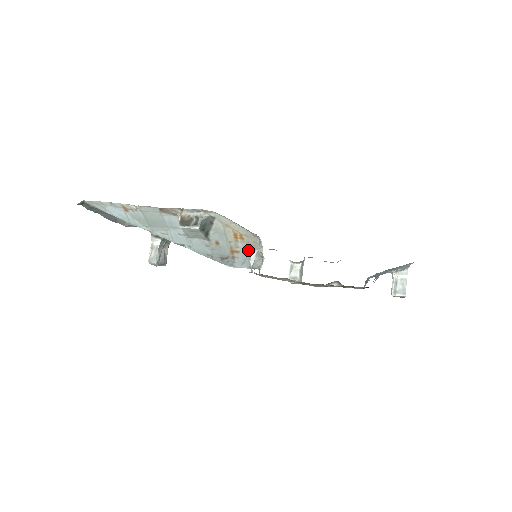
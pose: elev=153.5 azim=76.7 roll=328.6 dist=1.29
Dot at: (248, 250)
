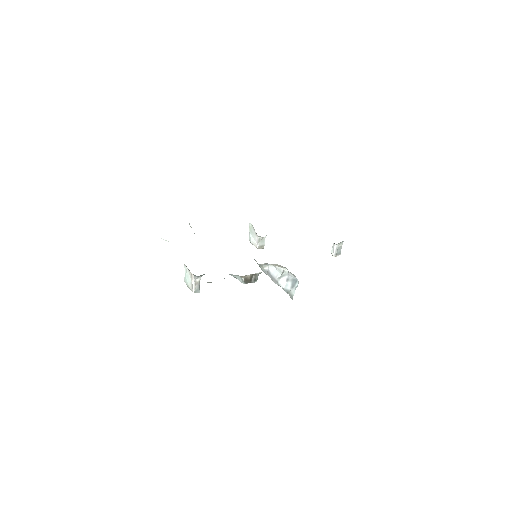
Dot at: occluded
